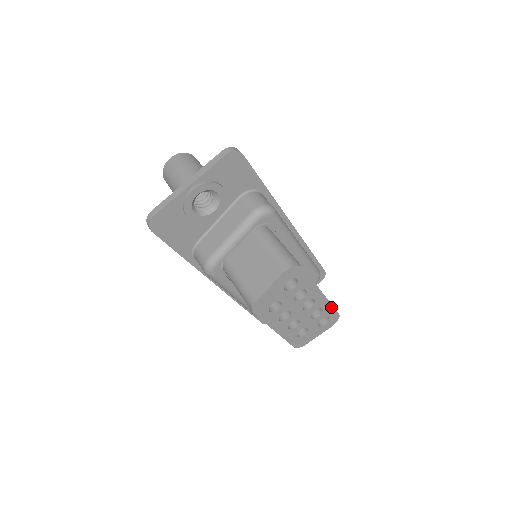
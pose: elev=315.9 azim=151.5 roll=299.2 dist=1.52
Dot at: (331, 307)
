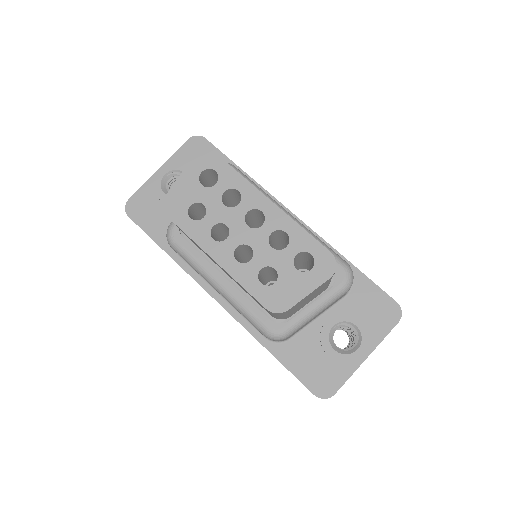
Dot at: (304, 233)
